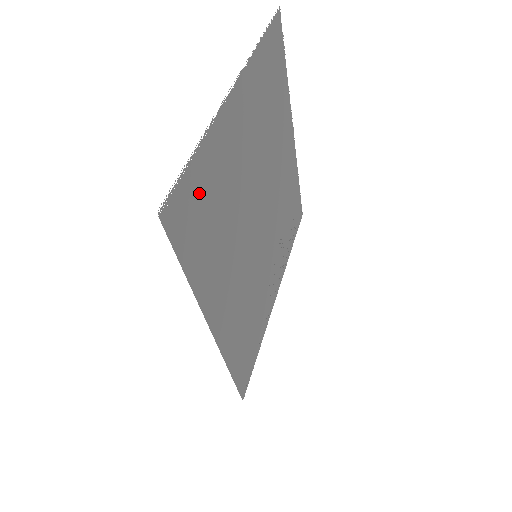
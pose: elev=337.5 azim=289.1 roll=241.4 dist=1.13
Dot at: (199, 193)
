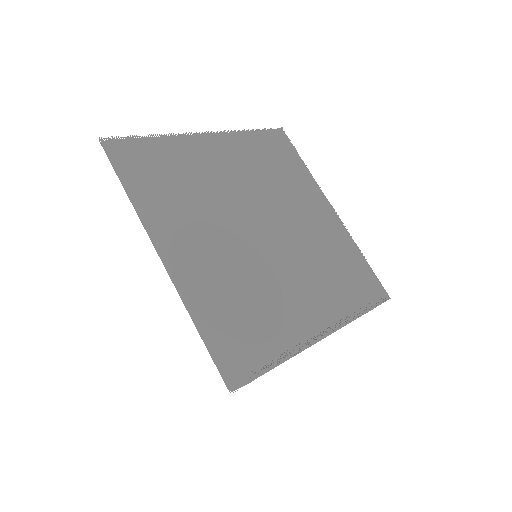
Dot at: (150, 155)
